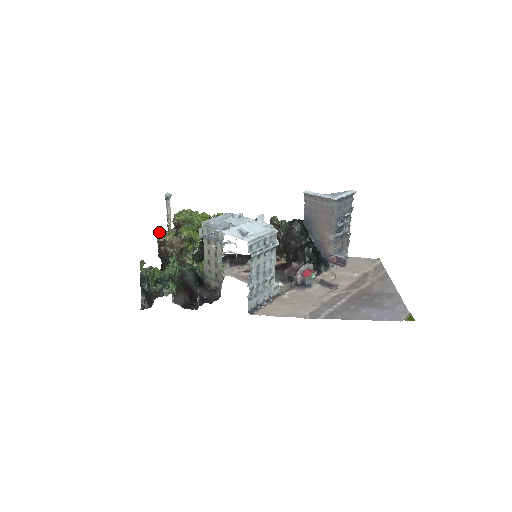
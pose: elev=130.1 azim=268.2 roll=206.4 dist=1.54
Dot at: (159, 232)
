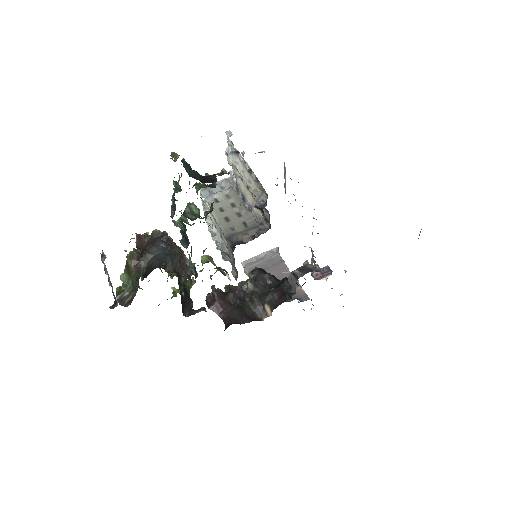
Dot at: occluded
